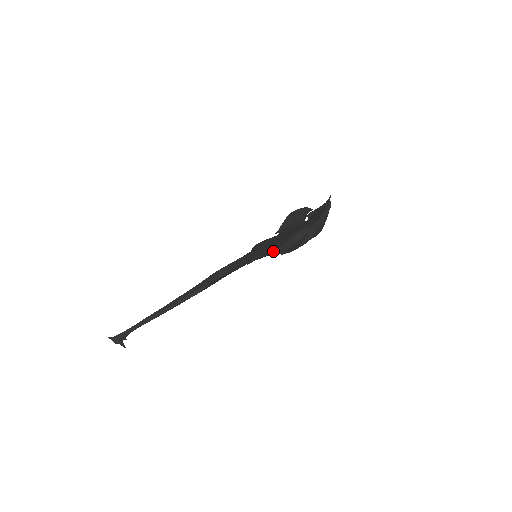
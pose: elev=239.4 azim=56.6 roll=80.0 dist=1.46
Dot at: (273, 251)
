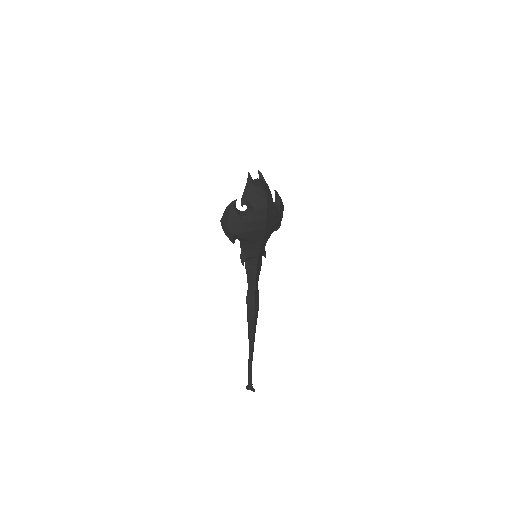
Dot at: (240, 241)
